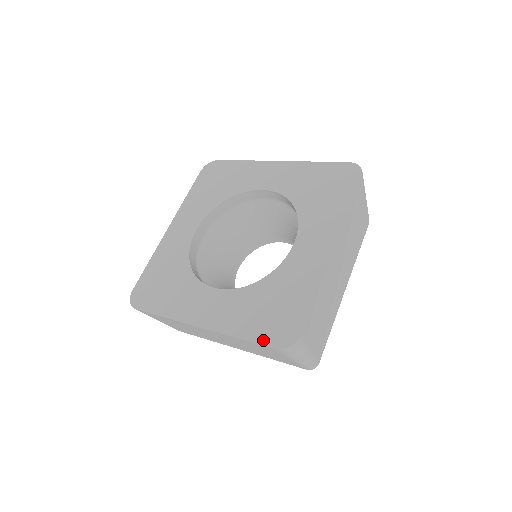
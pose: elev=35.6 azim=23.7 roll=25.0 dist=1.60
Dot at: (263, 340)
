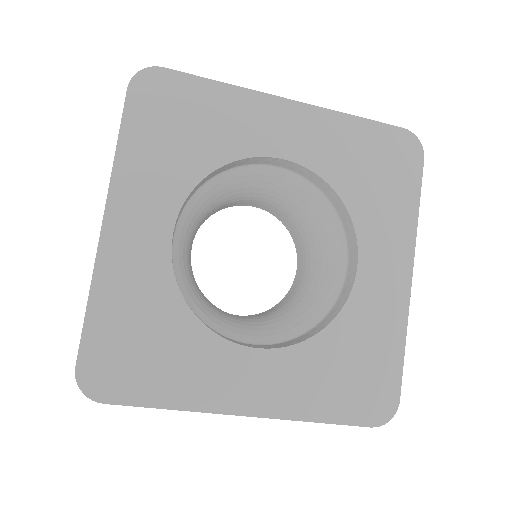
Dot at: (354, 419)
